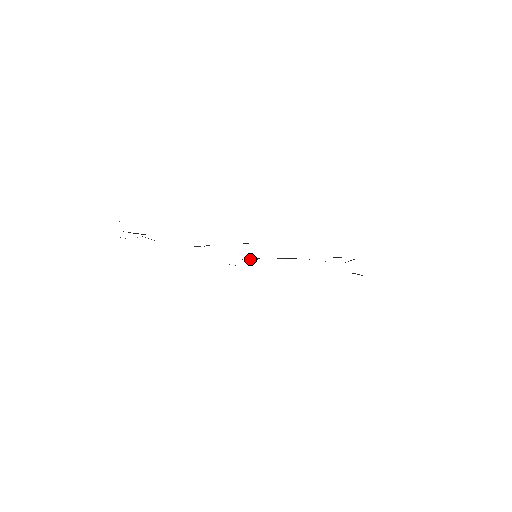
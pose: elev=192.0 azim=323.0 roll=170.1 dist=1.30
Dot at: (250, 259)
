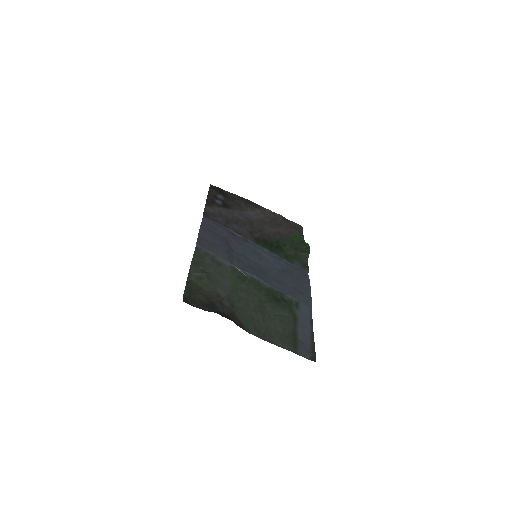
Dot at: (238, 236)
